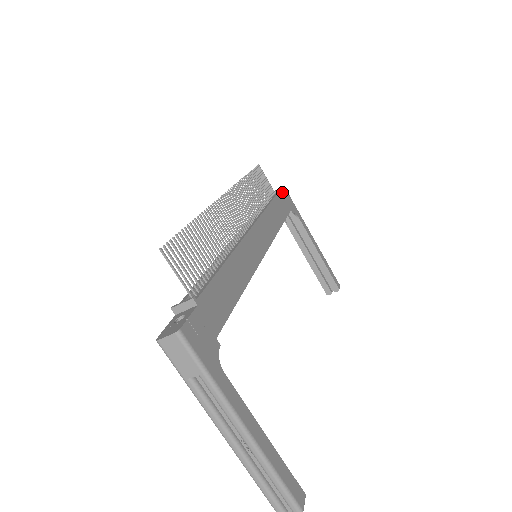
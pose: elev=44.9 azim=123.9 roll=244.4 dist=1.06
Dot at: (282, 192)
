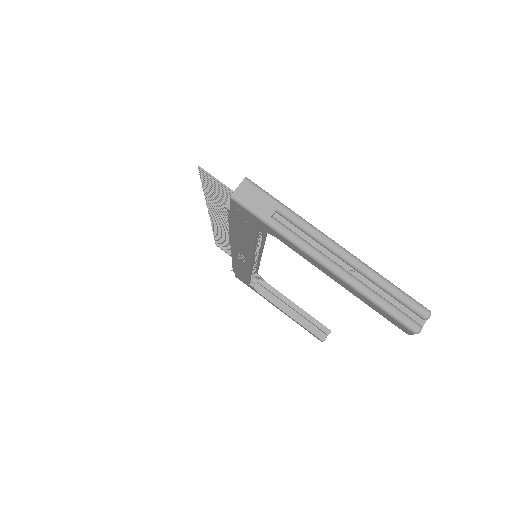
Dot at: occluded
